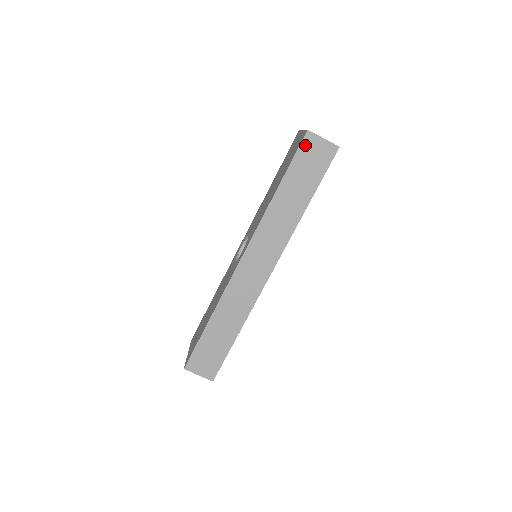
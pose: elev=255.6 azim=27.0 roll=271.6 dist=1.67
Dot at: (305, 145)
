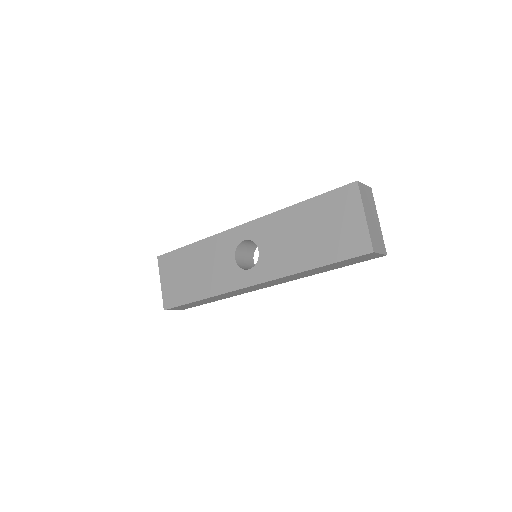
Dot at: (362, 256)
